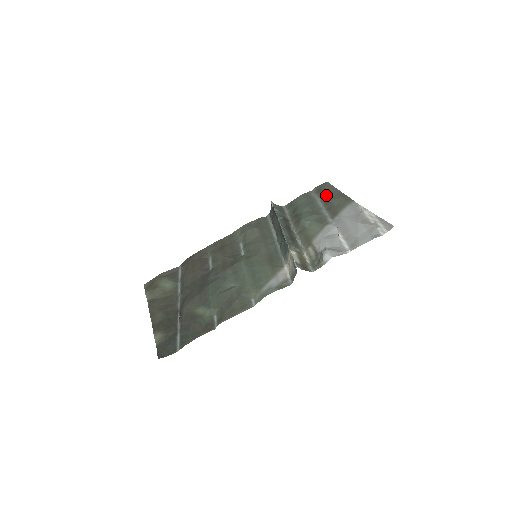
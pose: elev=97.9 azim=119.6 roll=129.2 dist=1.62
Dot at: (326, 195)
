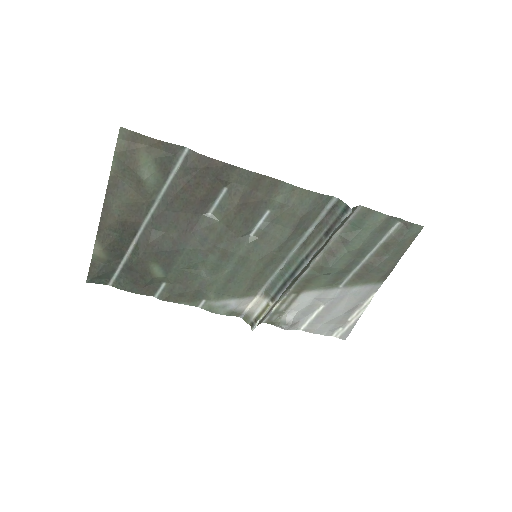
Dot at: (389, 251)
